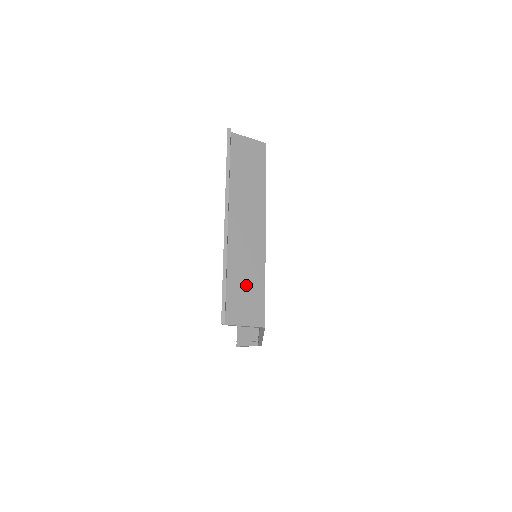
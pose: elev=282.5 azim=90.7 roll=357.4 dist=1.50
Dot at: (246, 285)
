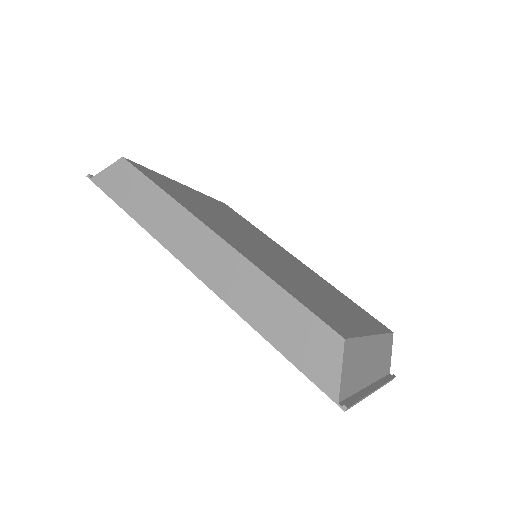
Dot at: (385, 355)
